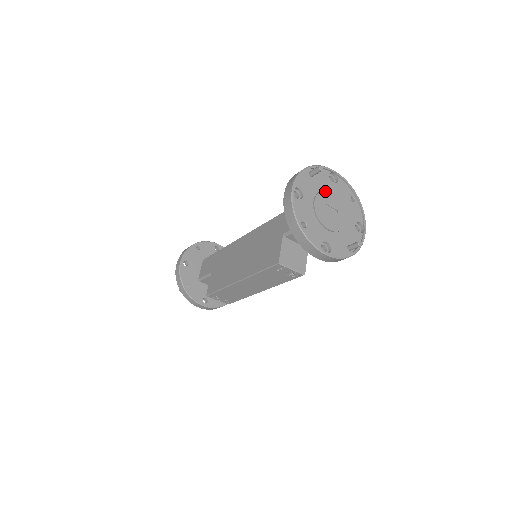
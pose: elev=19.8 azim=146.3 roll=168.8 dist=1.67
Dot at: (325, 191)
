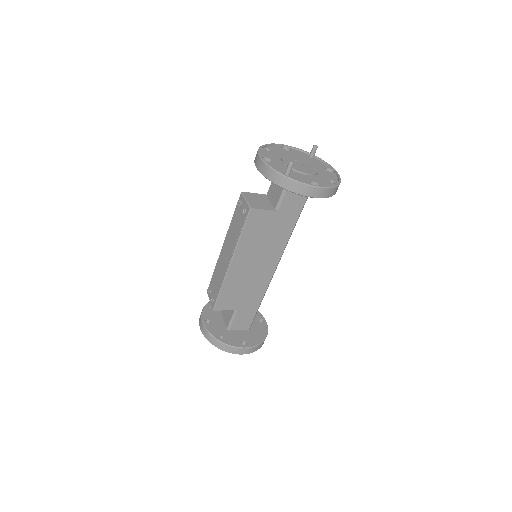
Dot at: (310, 162)
